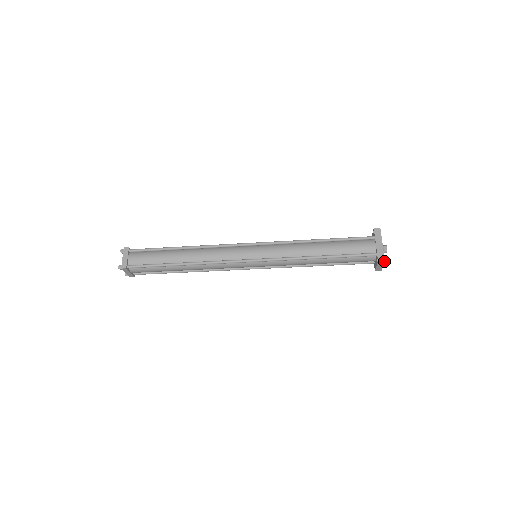
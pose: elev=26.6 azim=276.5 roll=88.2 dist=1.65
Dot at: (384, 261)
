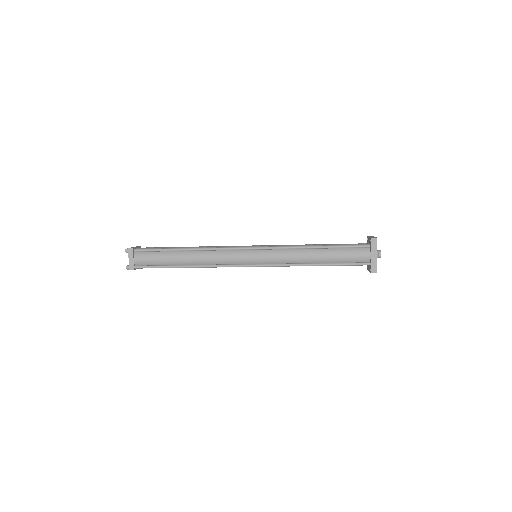
Dot at: (376, 272)
